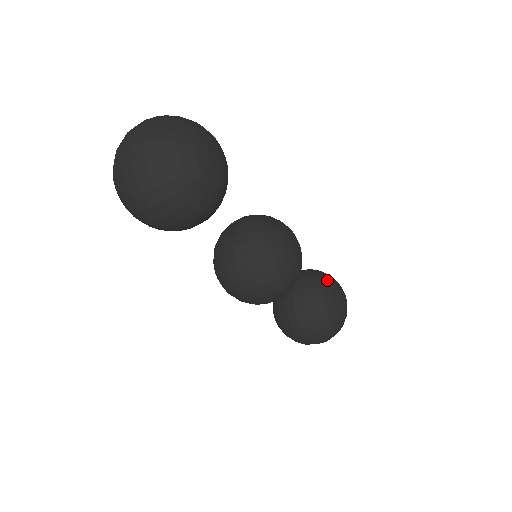
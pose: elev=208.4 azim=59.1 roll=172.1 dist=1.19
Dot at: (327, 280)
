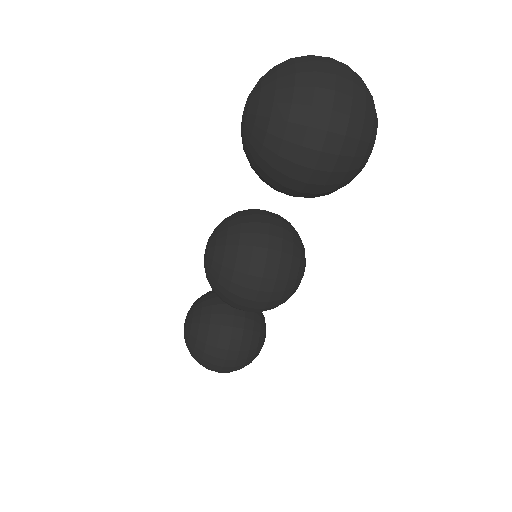
Dot at: occluded
